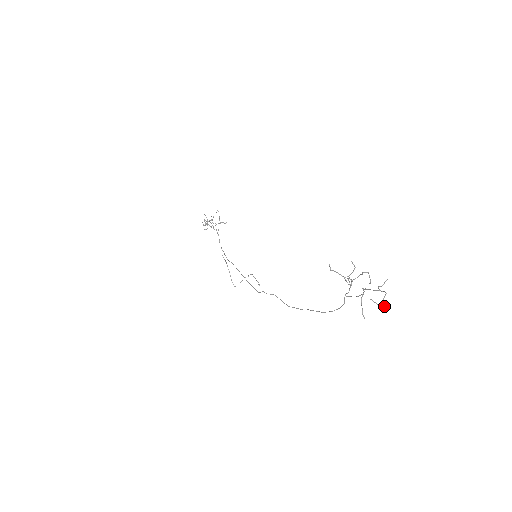
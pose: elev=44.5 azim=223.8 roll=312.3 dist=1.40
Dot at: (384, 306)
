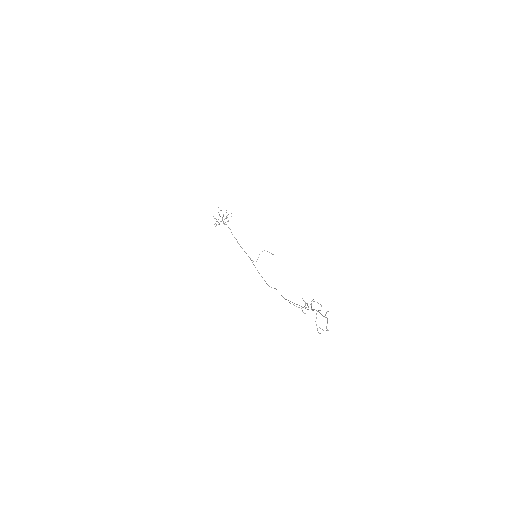
Dot at: (328, 330)
